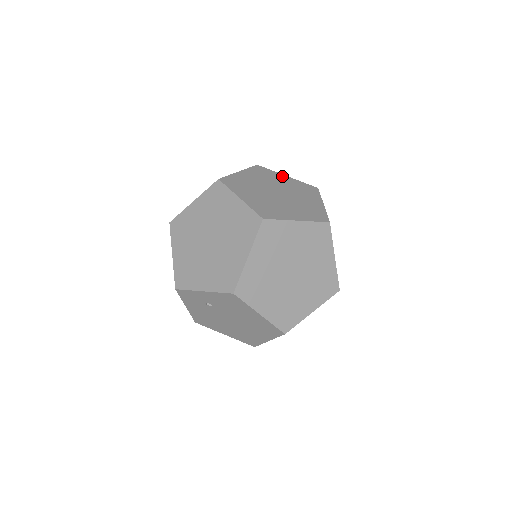
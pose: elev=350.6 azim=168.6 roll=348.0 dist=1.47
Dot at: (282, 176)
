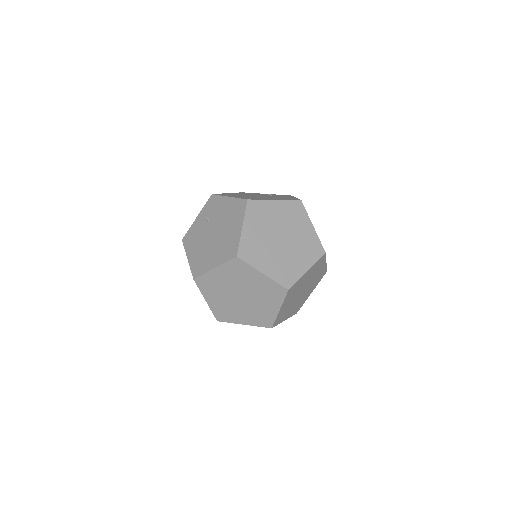
Dot at: (272, 204)
